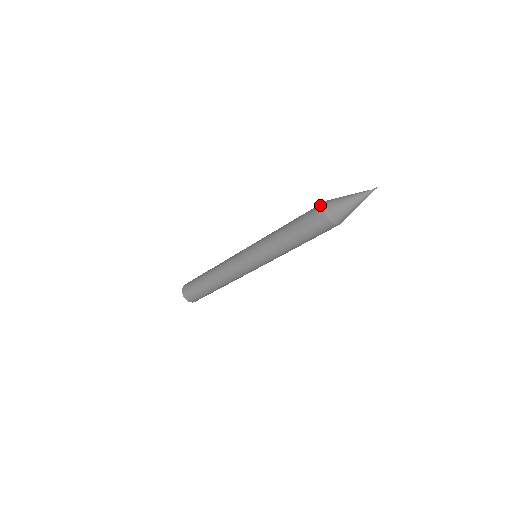
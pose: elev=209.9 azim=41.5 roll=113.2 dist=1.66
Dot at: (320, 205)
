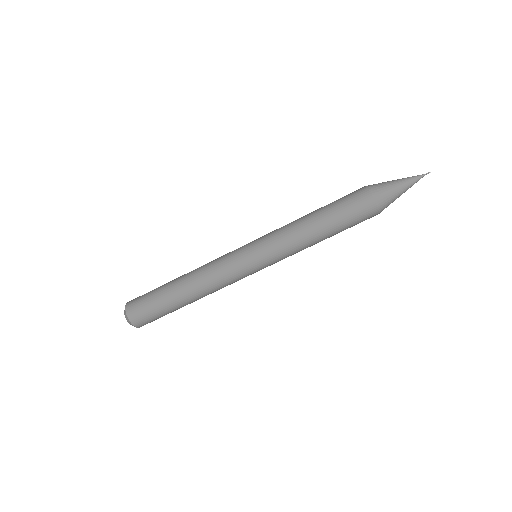
Dot at: (360, 188)
